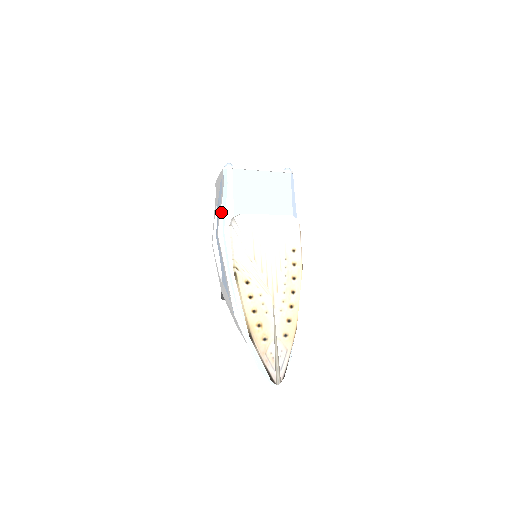
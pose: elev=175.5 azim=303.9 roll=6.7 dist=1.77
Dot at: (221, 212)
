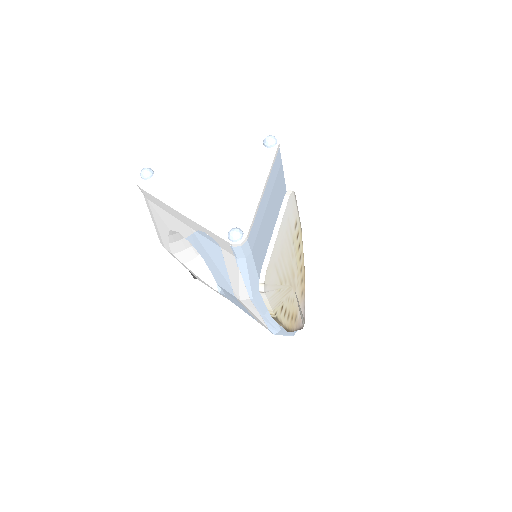
Dot at: (241, 284)
